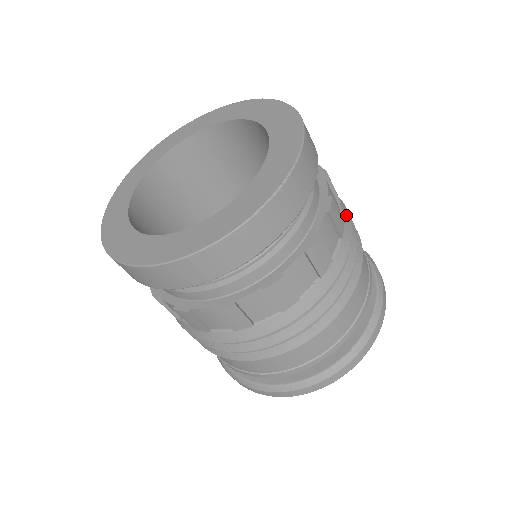
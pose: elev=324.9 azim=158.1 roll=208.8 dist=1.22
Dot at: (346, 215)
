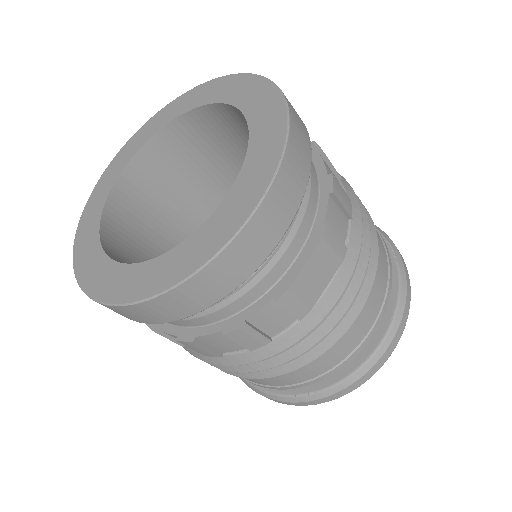
Dot at: (296, 333)
